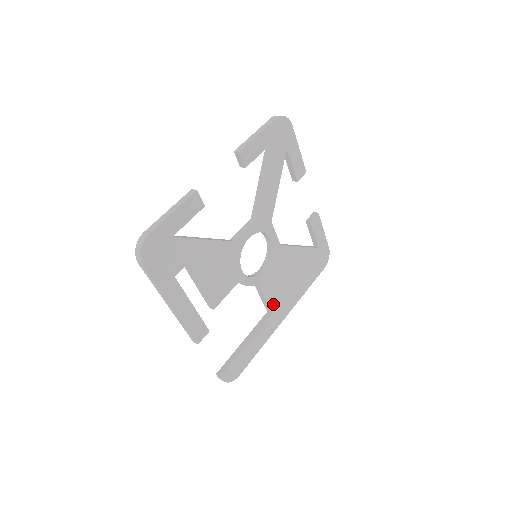
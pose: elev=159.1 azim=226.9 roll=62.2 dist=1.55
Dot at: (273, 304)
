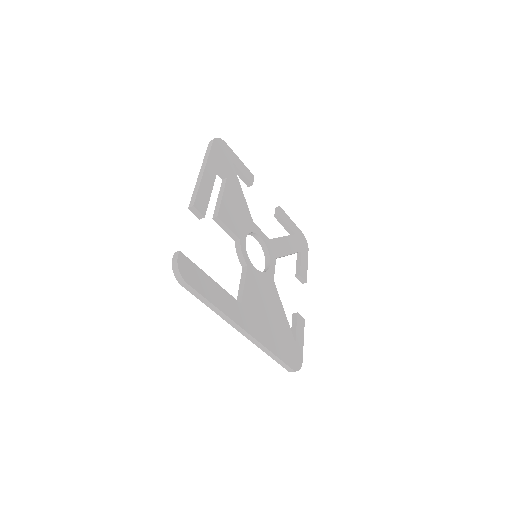
Dot at: (246, 301)
